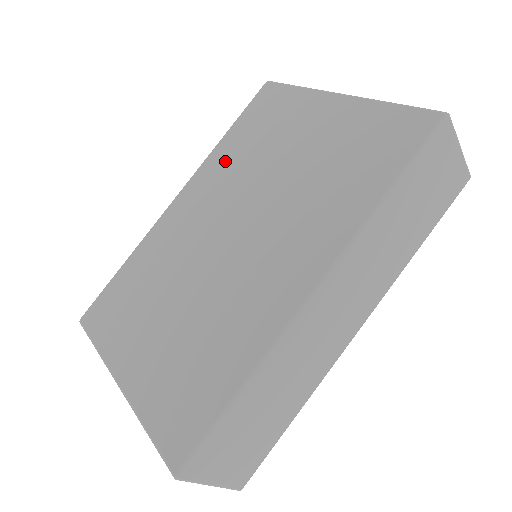
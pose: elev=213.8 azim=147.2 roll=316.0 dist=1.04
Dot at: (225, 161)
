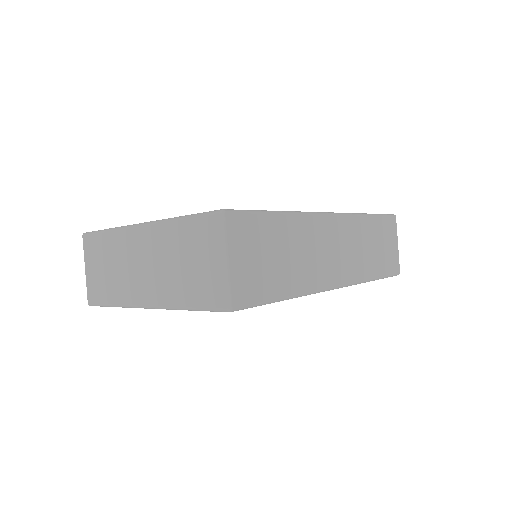
Dot at: occluded
